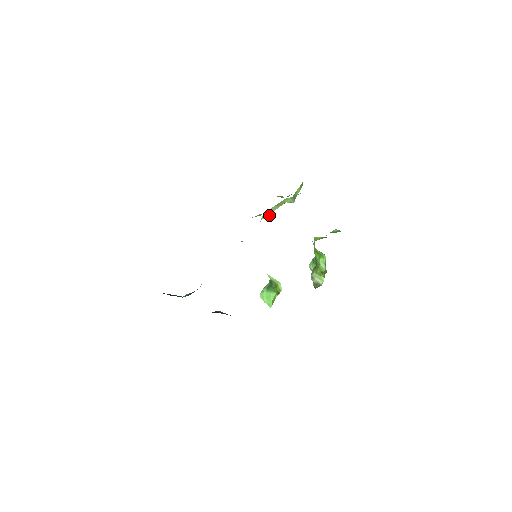
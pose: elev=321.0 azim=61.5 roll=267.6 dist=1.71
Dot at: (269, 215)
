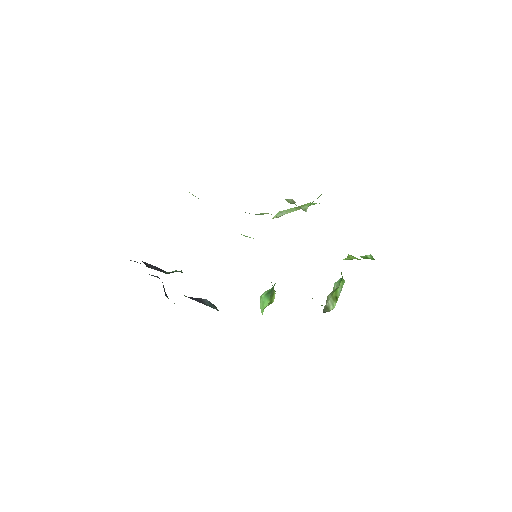
Dot at: (278, 217)
